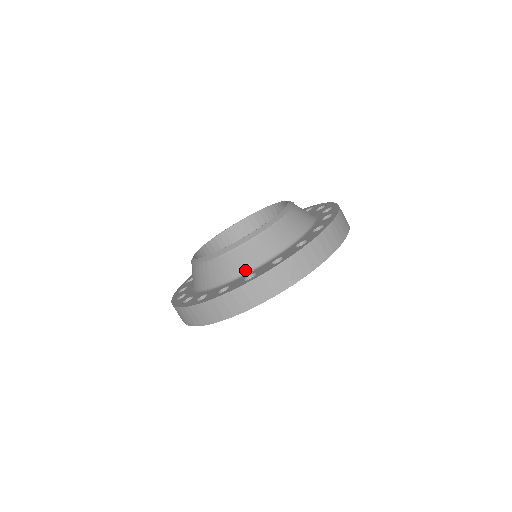
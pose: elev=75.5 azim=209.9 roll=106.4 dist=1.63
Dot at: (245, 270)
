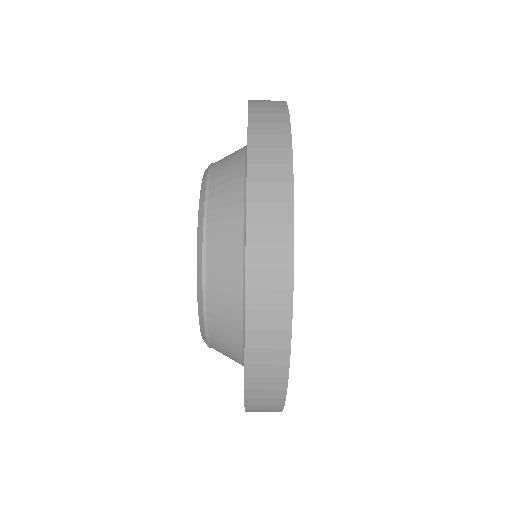
Dot at: (239, 359)
